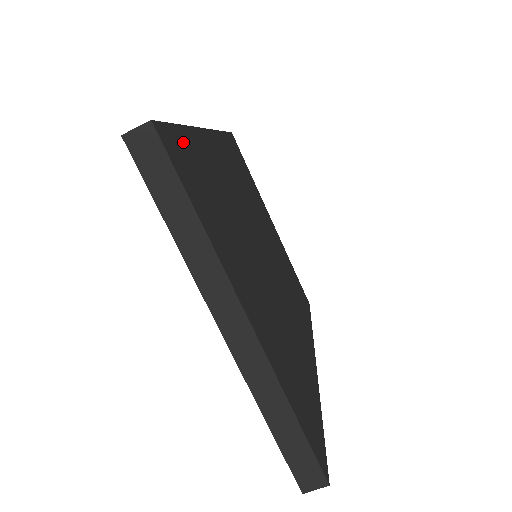
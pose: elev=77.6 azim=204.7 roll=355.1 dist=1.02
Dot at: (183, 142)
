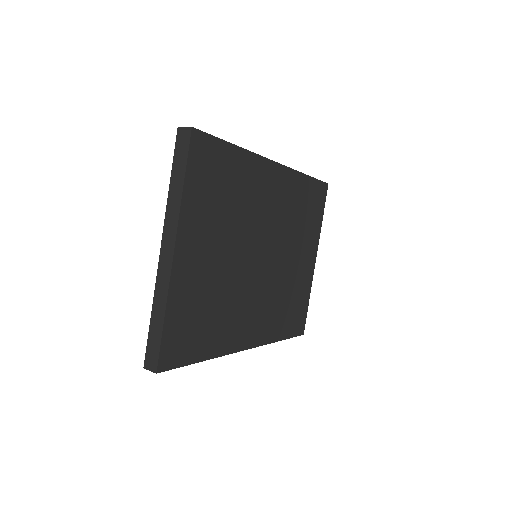
Dot at: (220, 151)
